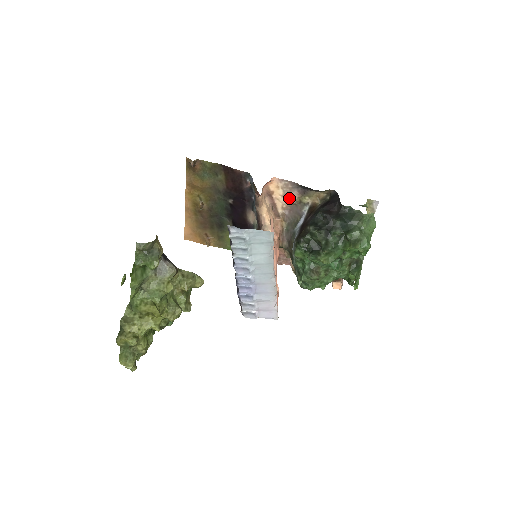
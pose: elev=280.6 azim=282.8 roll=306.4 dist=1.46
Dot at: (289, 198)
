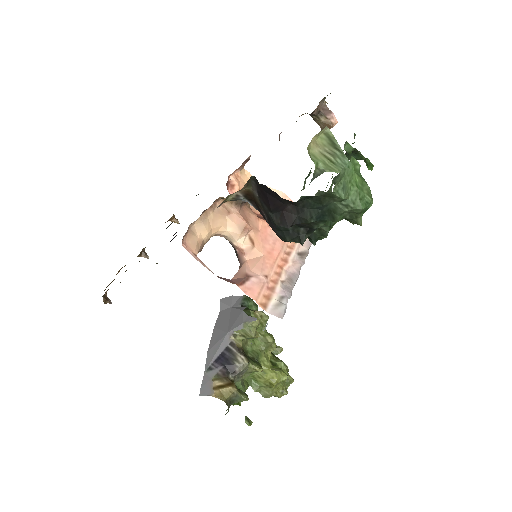
Dot at: occluded
